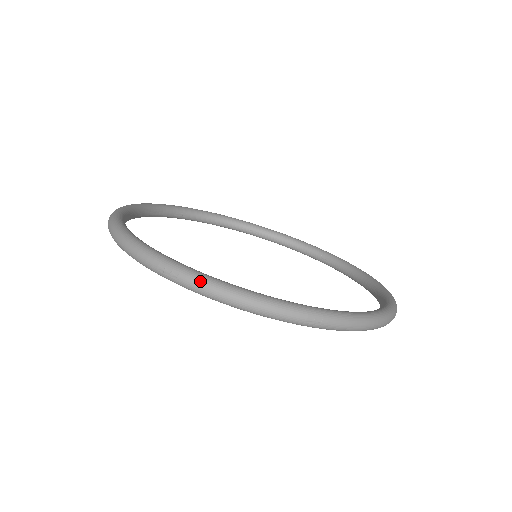
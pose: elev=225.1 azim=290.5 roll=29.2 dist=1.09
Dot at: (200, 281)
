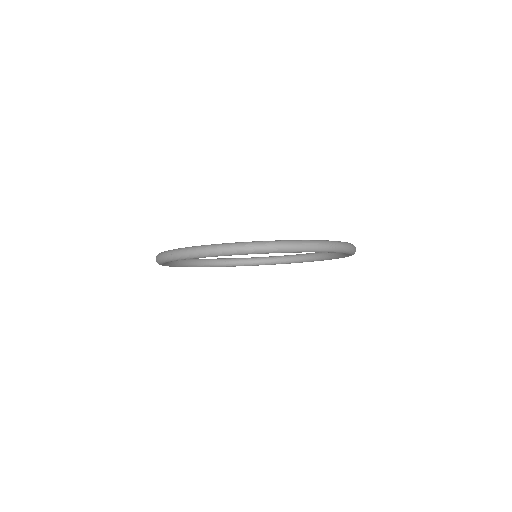
Dot at: (184, 250)
